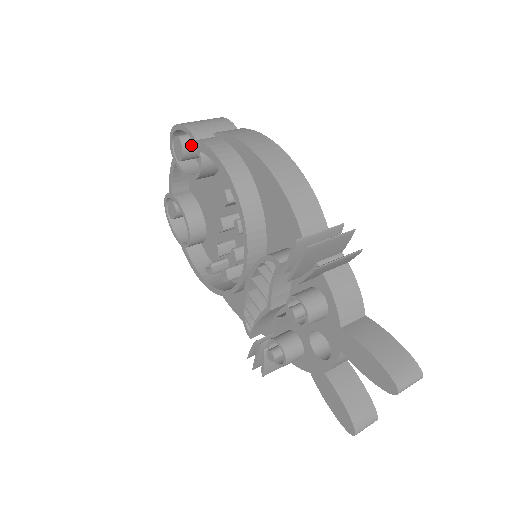
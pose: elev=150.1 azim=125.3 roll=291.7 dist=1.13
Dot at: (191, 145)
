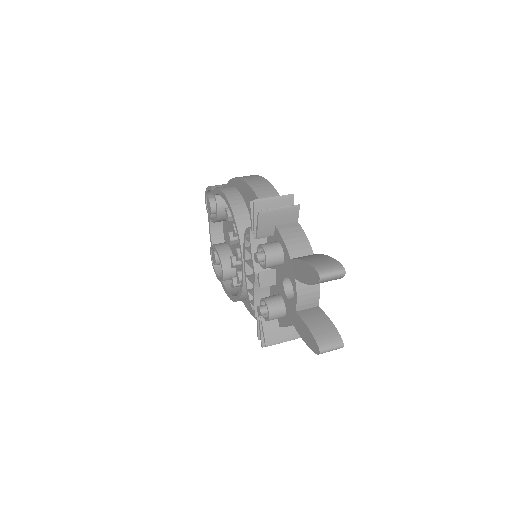
Dot at: occluded
